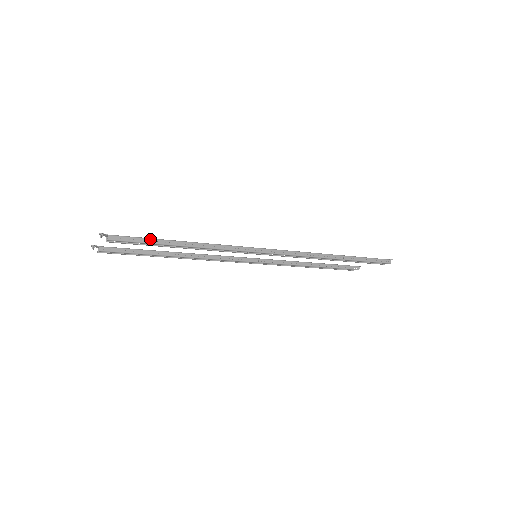
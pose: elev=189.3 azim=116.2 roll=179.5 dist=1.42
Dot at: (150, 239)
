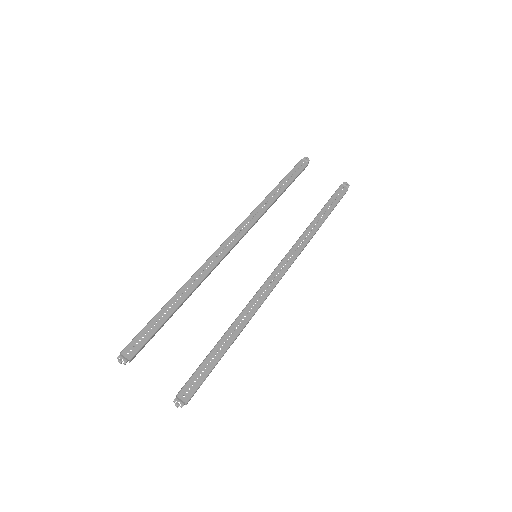
Dot at: occluded
